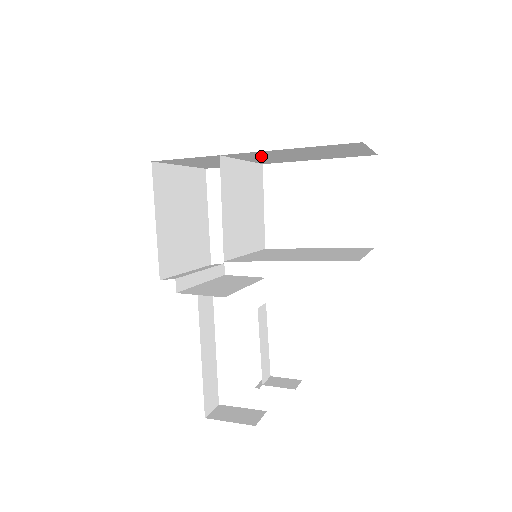
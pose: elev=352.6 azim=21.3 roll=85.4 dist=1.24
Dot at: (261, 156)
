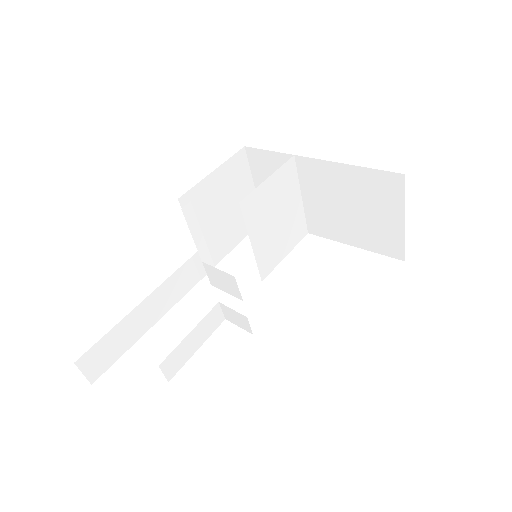
Dot at: (319, 187)
